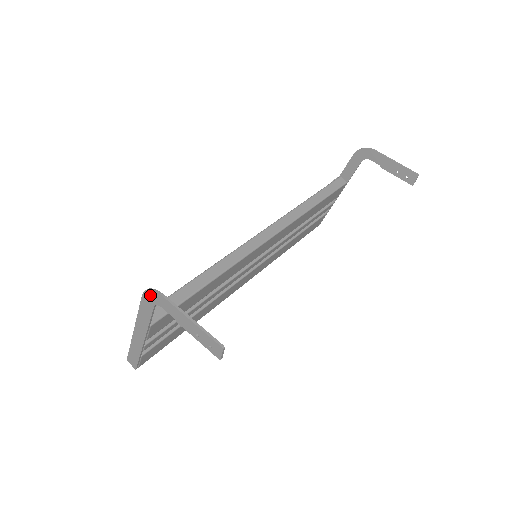
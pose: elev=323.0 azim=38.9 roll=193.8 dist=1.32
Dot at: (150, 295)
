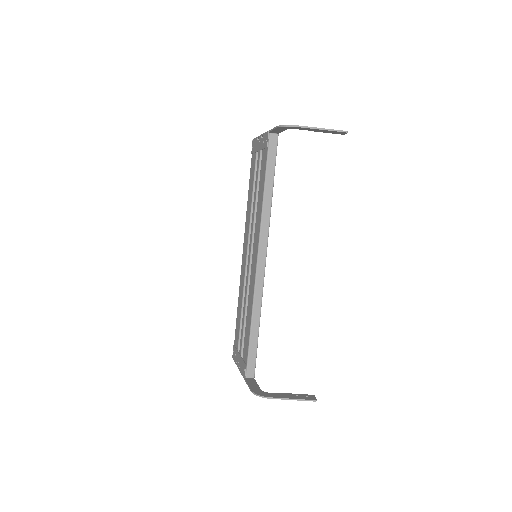
Dot at: (258, 394)
